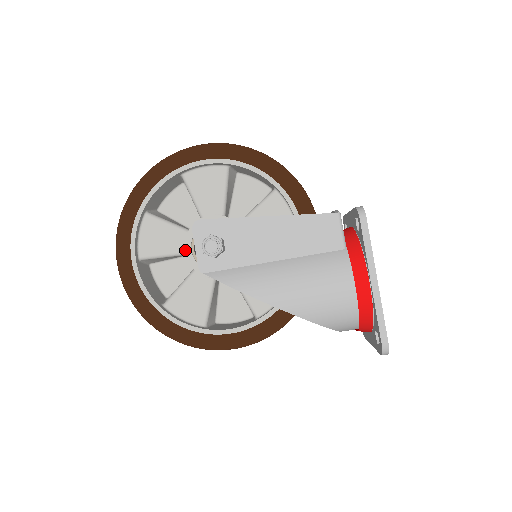
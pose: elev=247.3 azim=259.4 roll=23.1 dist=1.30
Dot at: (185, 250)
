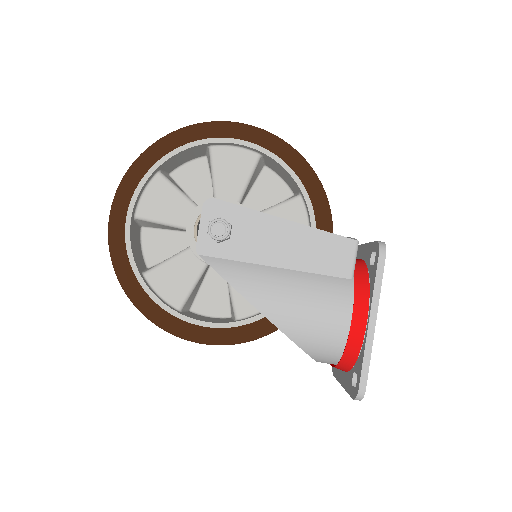
Dot at: (187, 224)
